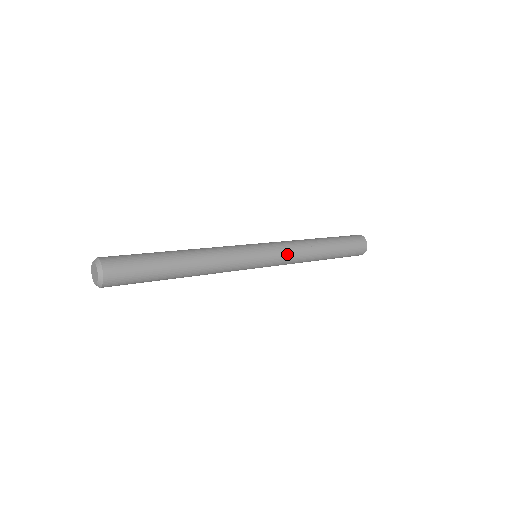
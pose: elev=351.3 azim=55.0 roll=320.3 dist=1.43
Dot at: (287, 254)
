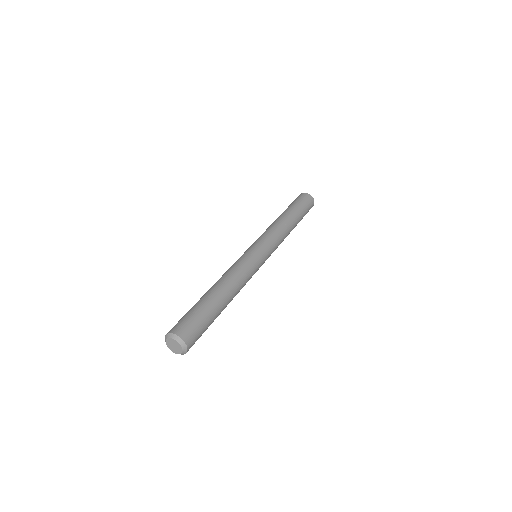
Dot at: (274, 239)
